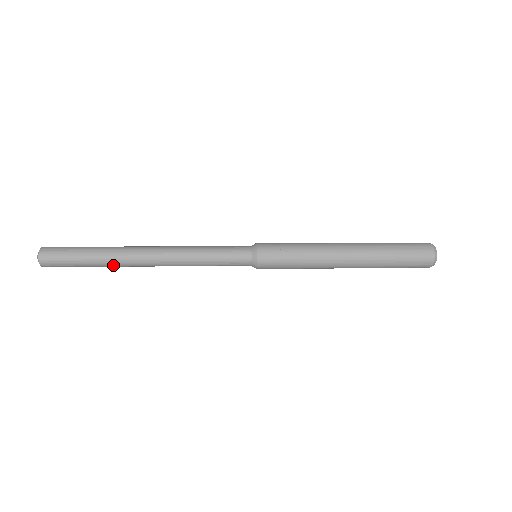
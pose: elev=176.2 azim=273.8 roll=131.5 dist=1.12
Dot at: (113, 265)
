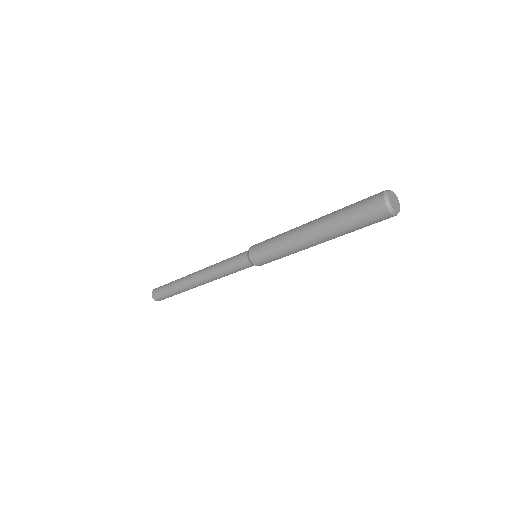
Dot at: (181, 287)
